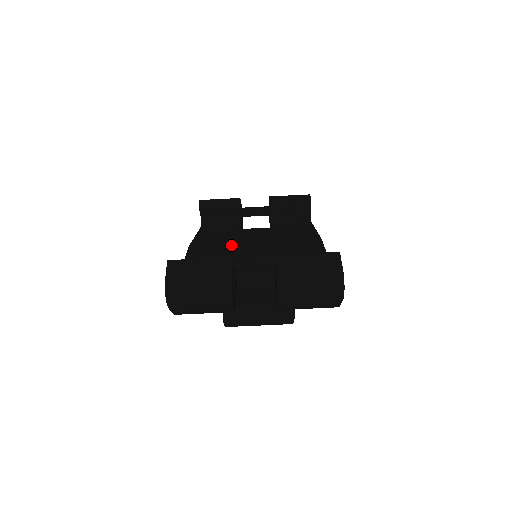
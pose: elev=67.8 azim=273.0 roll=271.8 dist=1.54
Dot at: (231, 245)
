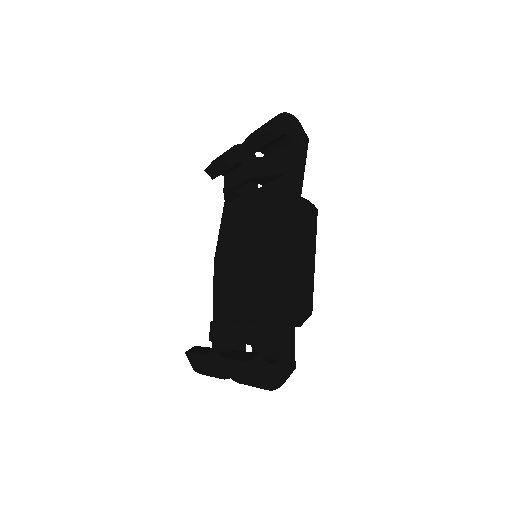
Dot at: (231, 262)
